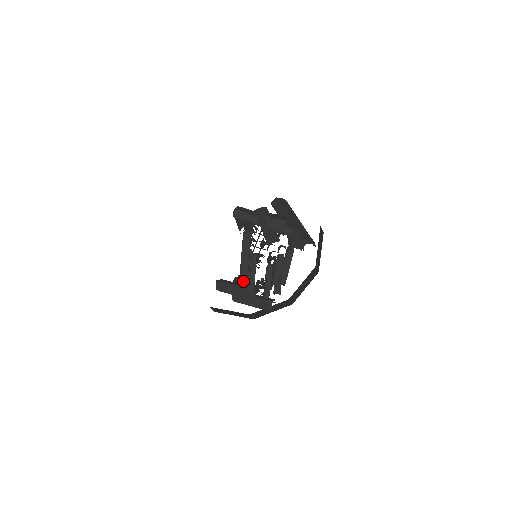
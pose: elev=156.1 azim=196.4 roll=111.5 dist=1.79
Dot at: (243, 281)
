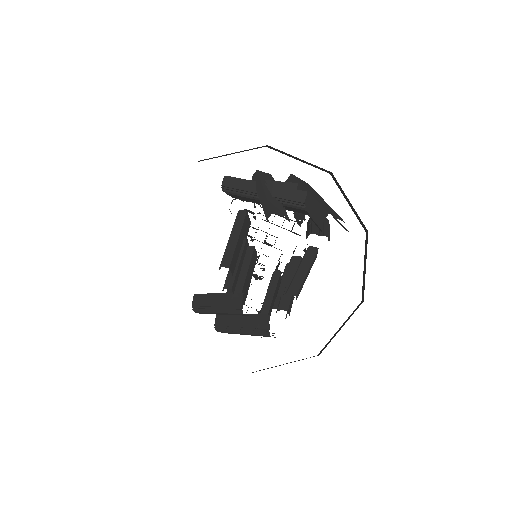
Dot at: (225, 280)
